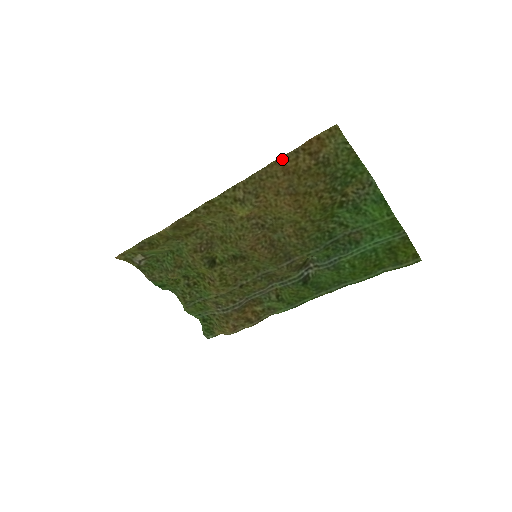
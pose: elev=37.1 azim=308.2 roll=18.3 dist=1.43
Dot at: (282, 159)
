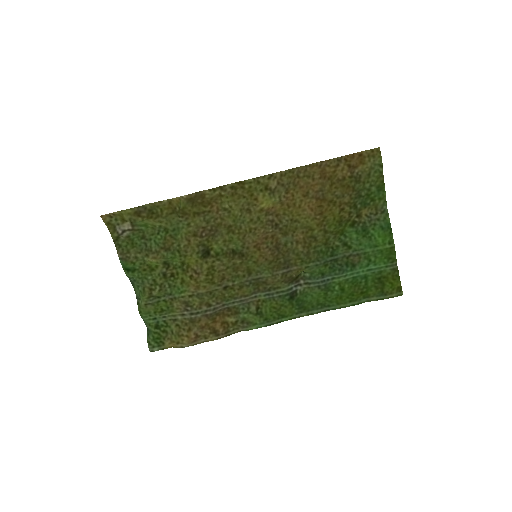
Dot at: (324, 163)
